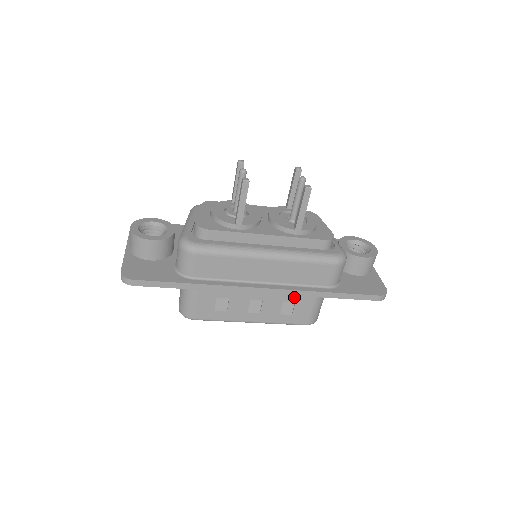
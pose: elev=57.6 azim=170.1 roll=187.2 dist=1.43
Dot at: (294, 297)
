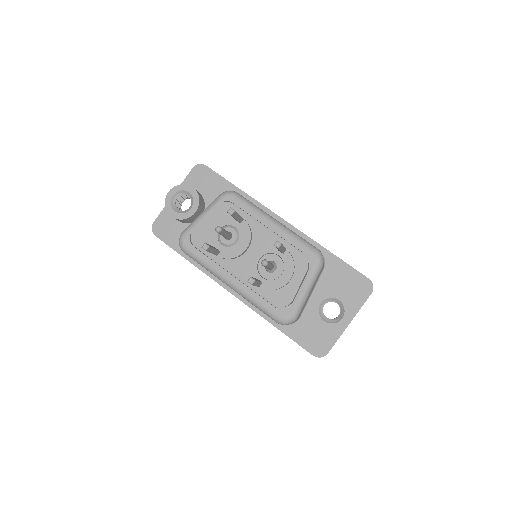
Dot at: occluded
